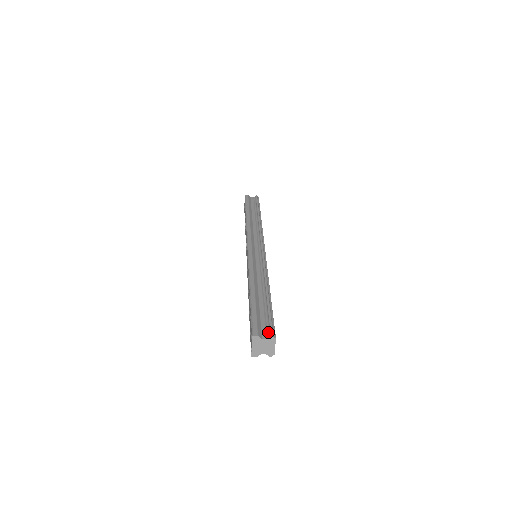
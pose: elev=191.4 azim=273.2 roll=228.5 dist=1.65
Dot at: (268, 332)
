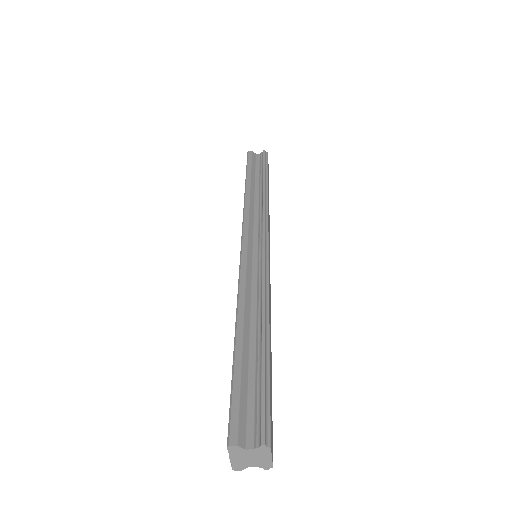
Dot at: (257, 433)
